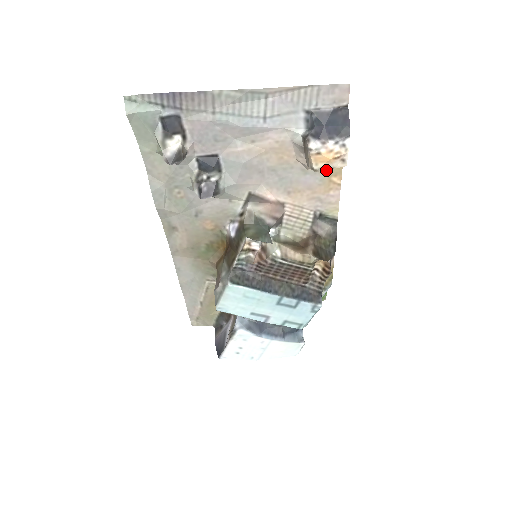
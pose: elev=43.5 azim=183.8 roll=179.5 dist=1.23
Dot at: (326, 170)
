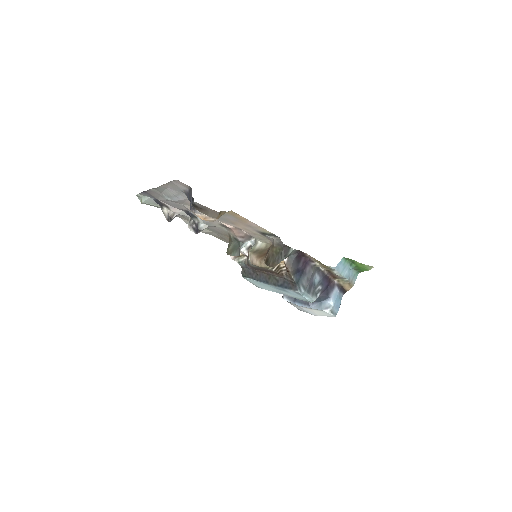
Dot at: (229, 213)
